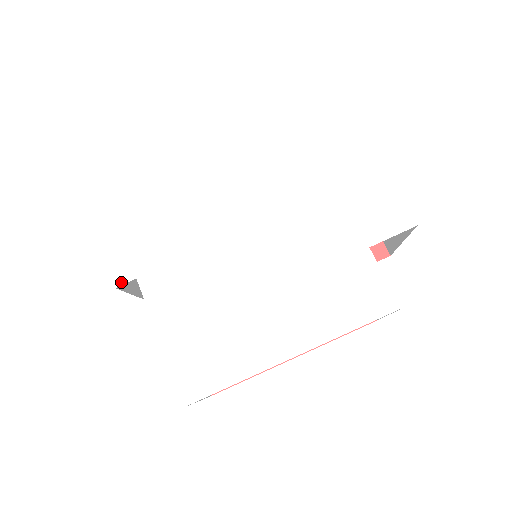
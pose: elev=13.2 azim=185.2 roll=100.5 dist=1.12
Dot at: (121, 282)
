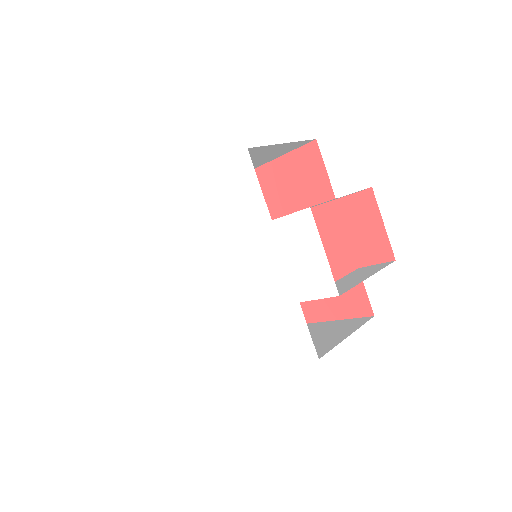
Dot at: (158, 275)
